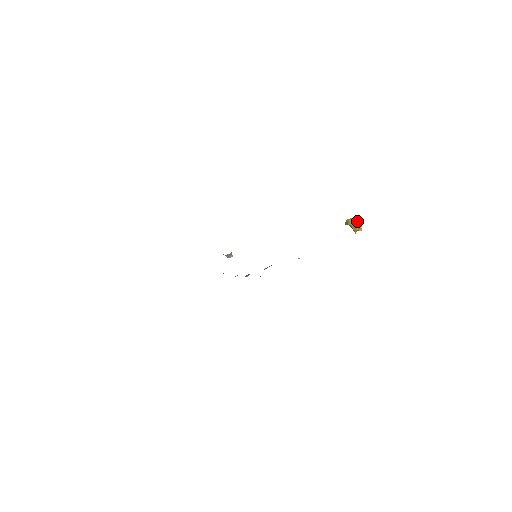
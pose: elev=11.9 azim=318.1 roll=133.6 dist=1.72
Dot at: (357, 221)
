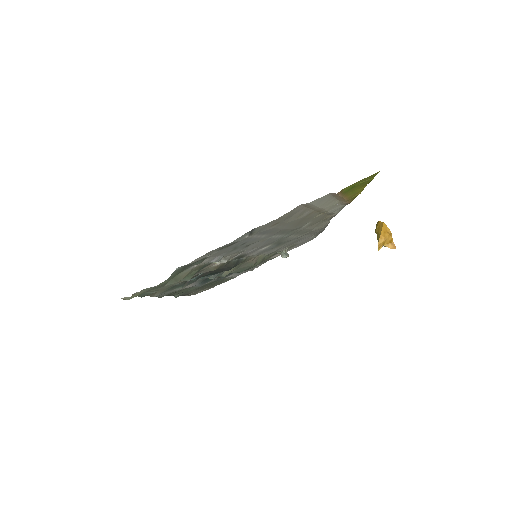
Dot at: (382, 227)
